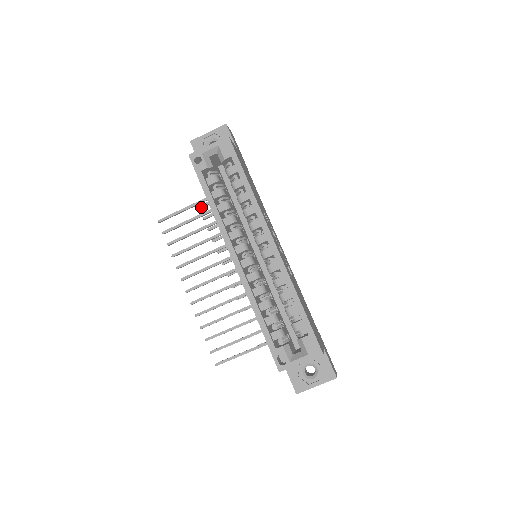
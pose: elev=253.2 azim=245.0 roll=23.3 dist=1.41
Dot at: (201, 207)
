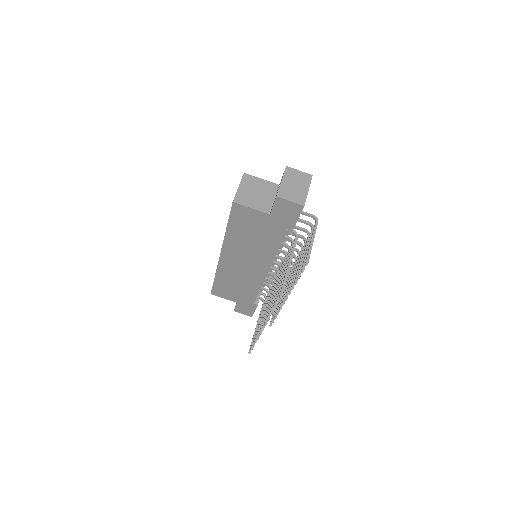
Dot at: (270, 324)
